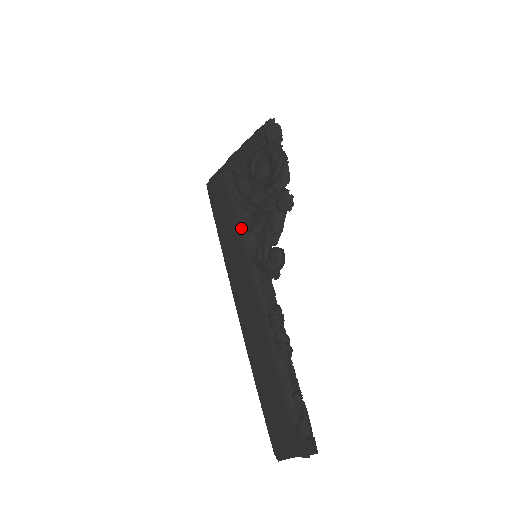
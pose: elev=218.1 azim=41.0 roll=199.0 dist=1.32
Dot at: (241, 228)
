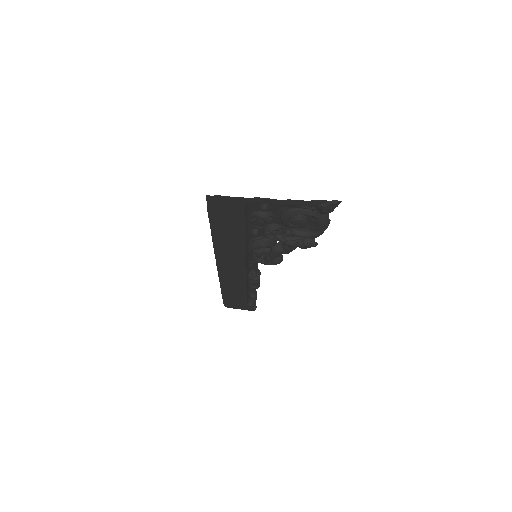
Dot at: (247, 239)
